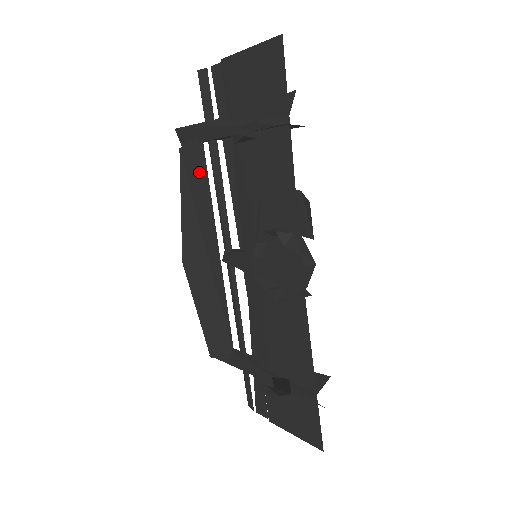
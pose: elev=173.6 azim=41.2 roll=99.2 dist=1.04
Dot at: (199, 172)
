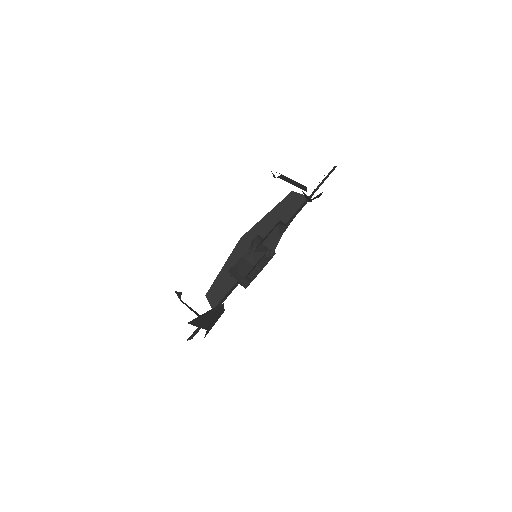
Dot at: (292, 211)
